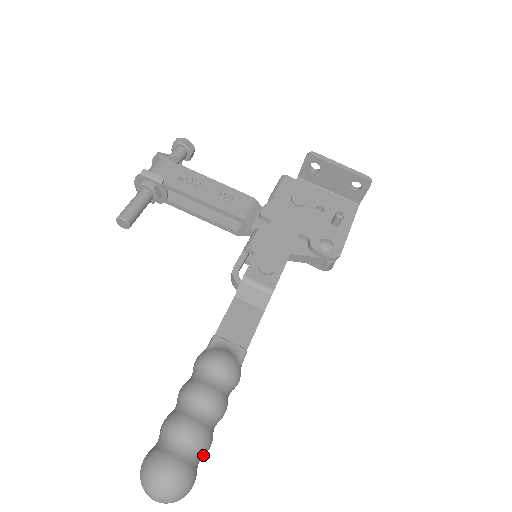
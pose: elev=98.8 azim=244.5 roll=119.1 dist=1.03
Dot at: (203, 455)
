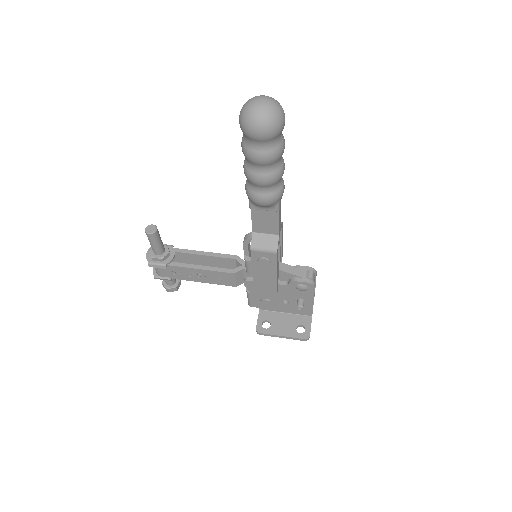
Dot at: (283, 137)
